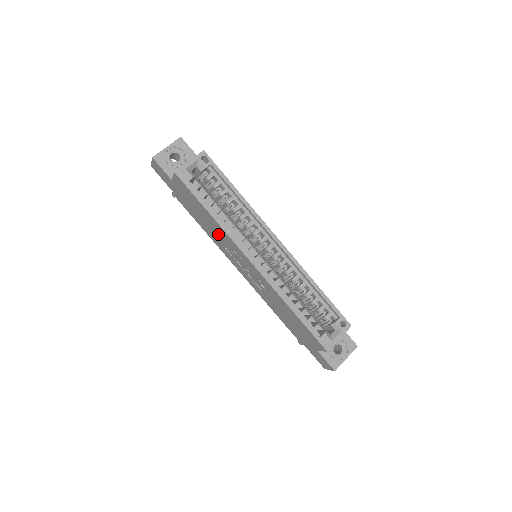
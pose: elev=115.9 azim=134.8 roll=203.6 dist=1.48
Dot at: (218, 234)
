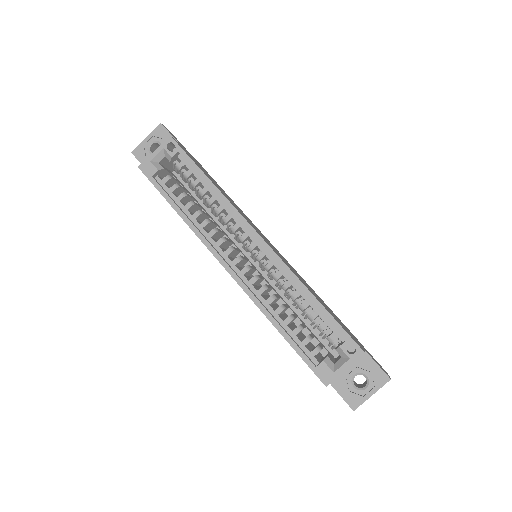
Dot at: occluded
